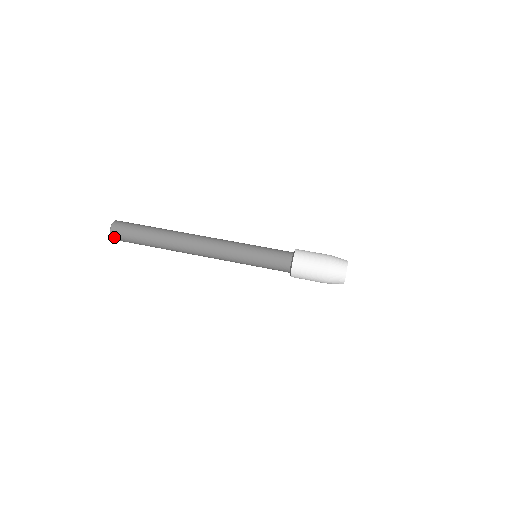
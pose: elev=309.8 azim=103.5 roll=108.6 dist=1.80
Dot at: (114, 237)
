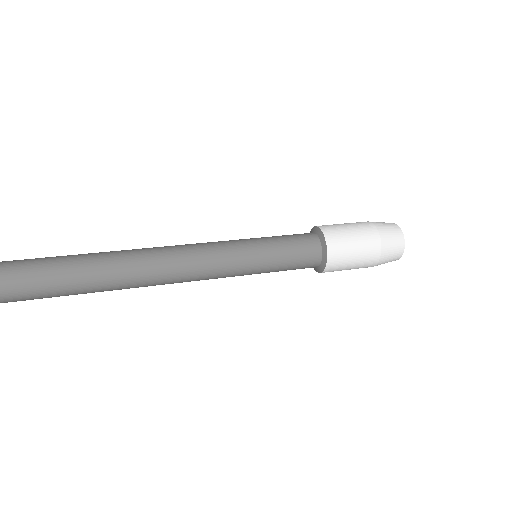
Dot at: out of frame
